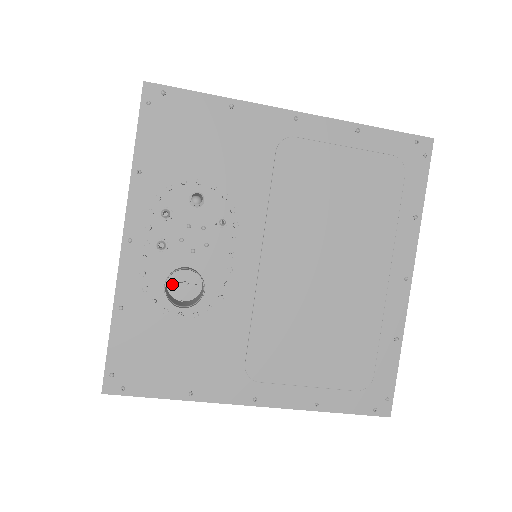
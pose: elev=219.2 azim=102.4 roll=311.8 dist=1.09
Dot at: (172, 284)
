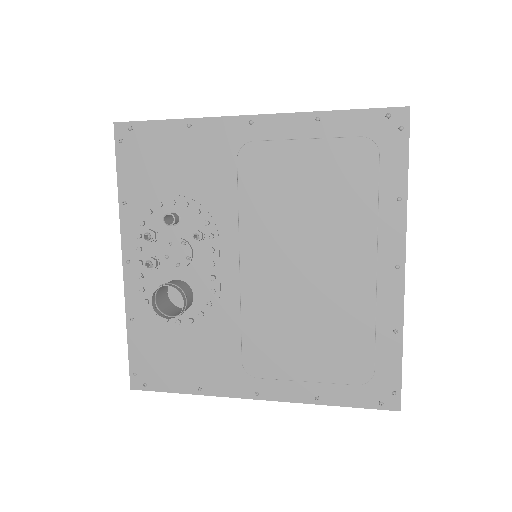
Dot at: (172, 294)
